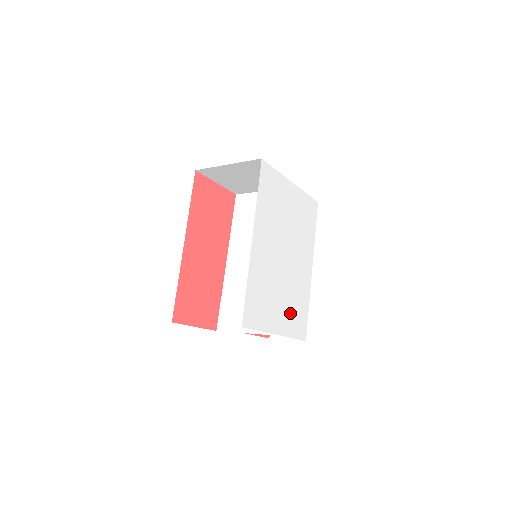
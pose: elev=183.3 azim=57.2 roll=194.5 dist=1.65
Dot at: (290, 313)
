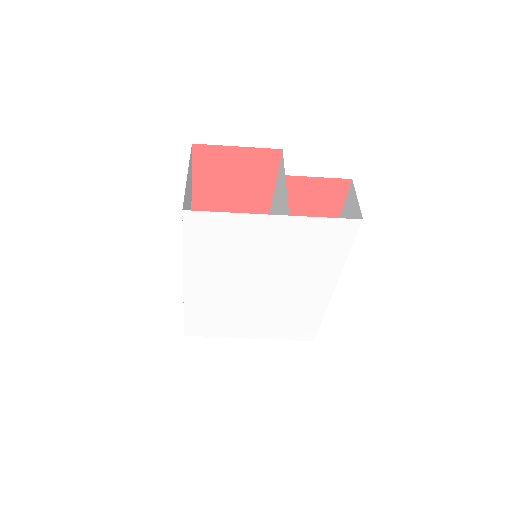
Dot at: (276, 325)
